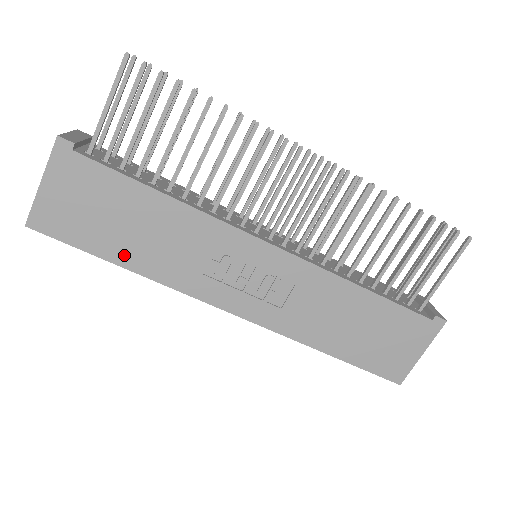
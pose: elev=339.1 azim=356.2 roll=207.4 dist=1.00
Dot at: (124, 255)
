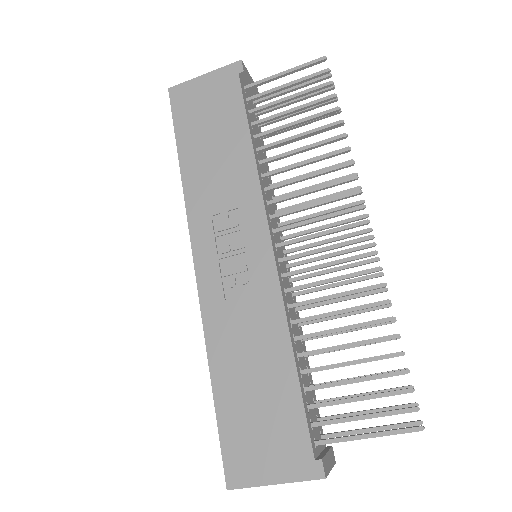
Dot at: (189, 156)
